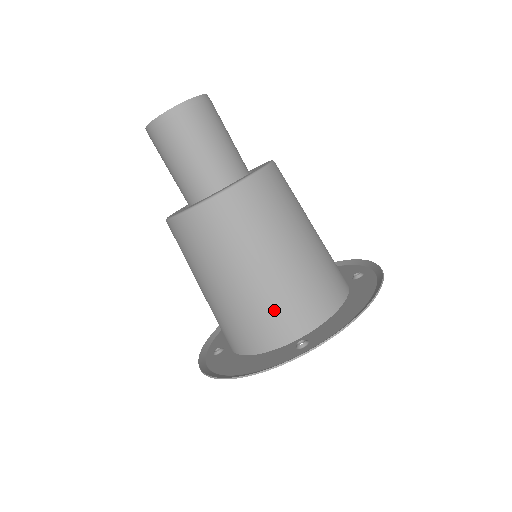
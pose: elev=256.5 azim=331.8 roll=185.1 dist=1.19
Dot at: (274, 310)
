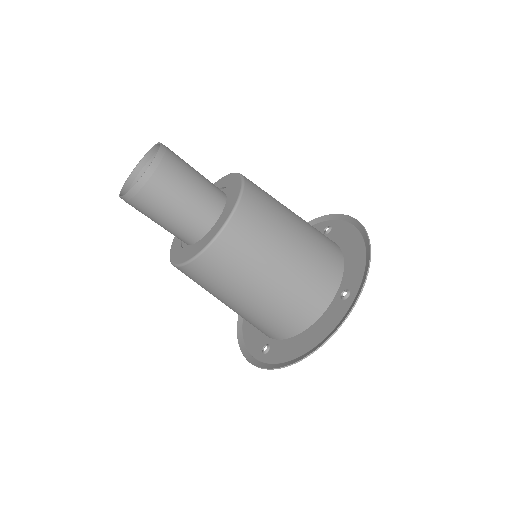
Dot at: occluded
